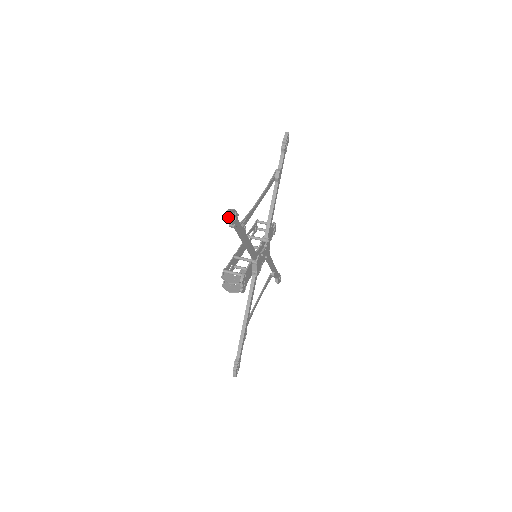
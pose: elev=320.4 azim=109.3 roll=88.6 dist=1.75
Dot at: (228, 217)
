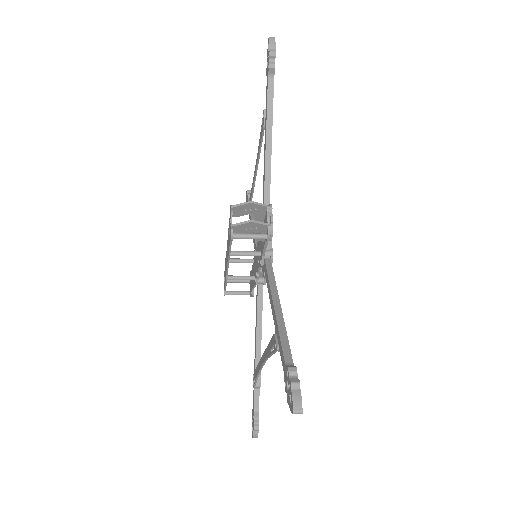
Dot at: (271, 43)
